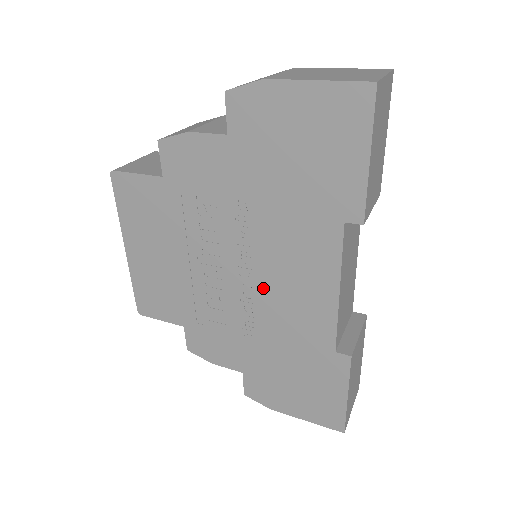
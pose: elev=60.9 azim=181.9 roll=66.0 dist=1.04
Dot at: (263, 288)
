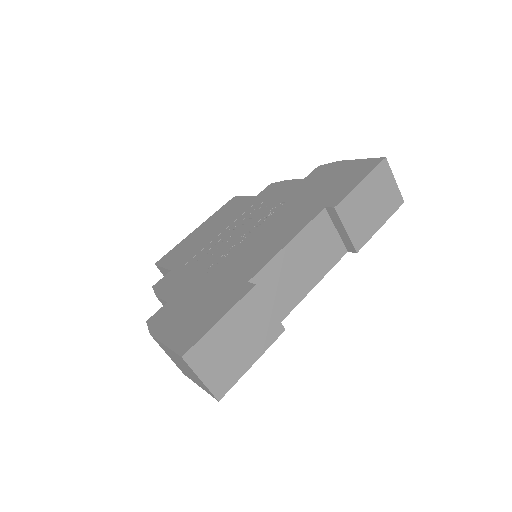
Dot at: (246, 243)
